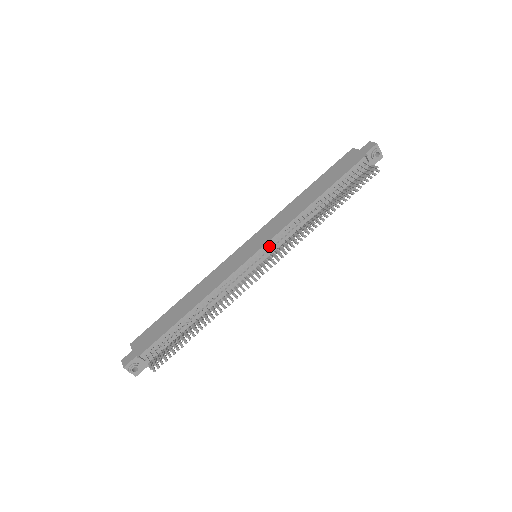
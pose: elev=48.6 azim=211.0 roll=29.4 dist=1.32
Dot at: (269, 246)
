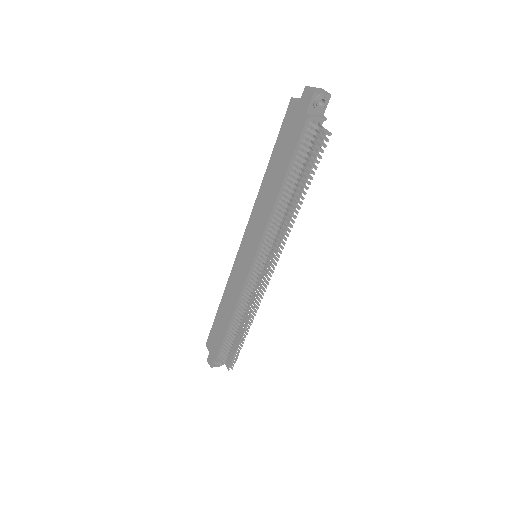
Dot at: (261, 249)
